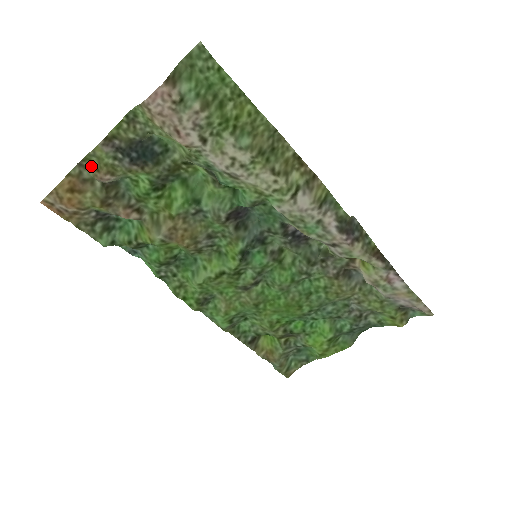
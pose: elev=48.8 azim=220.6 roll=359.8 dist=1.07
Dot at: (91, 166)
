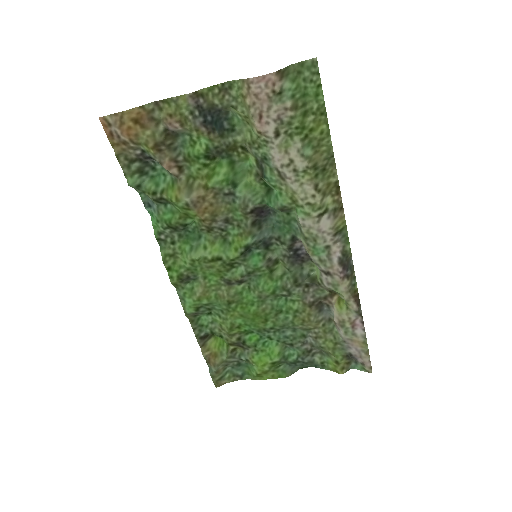
Dot at: (165, 109)
